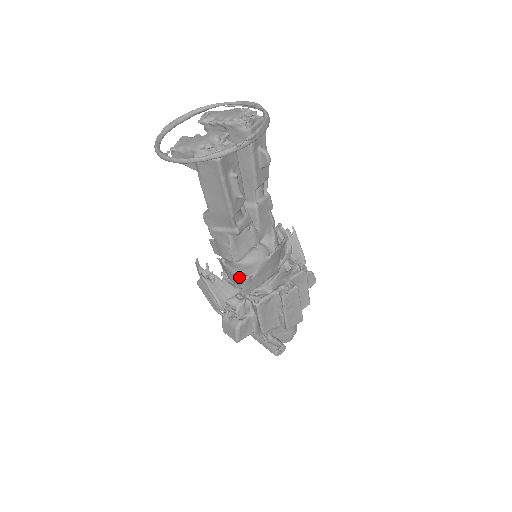
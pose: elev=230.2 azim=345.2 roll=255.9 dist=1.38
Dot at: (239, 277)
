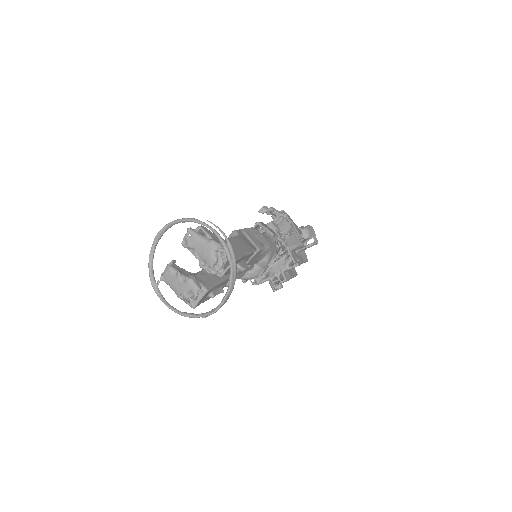
Dot at: occluded
